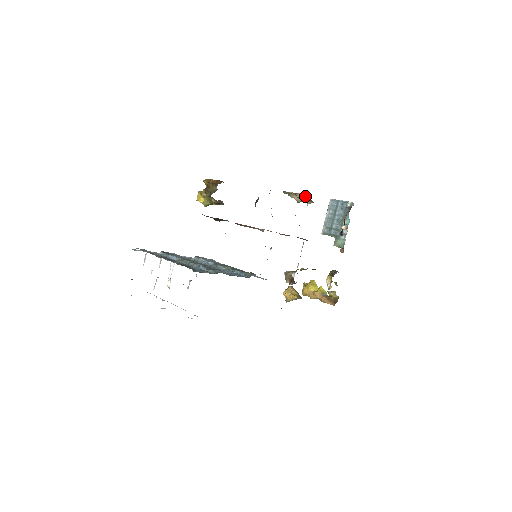
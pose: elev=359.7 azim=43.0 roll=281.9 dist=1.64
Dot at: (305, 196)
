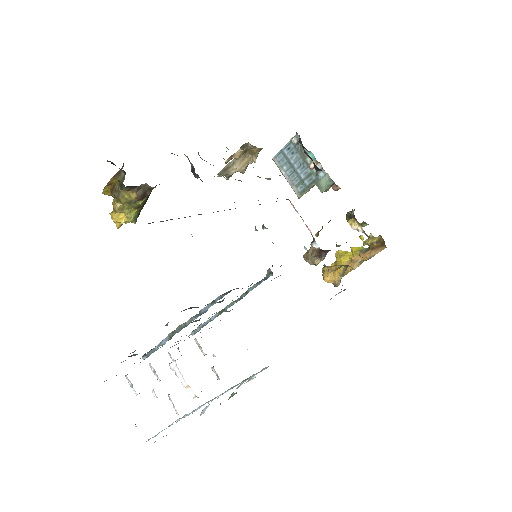
Dot at: (244, 149)
